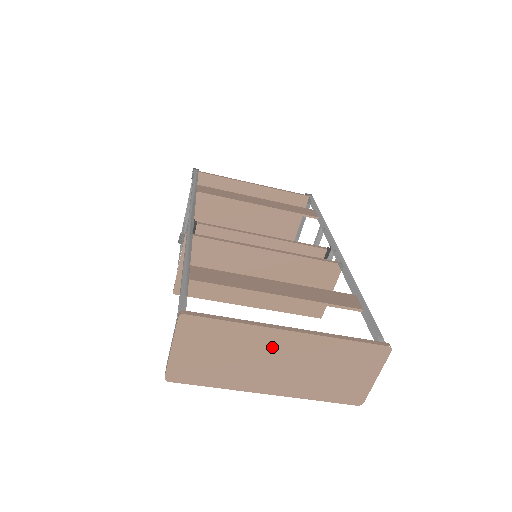
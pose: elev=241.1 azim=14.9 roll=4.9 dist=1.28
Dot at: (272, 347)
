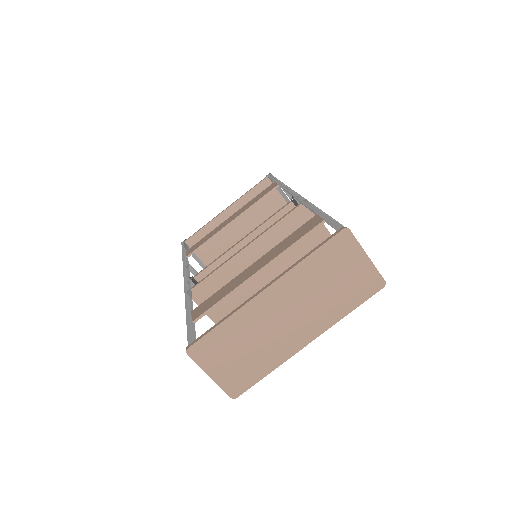
Dot at: (267, 312)
